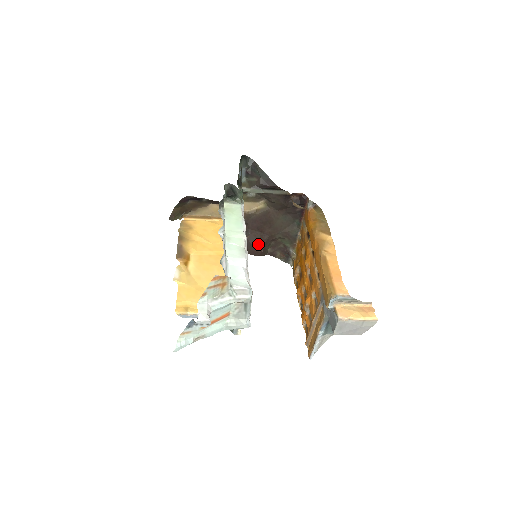
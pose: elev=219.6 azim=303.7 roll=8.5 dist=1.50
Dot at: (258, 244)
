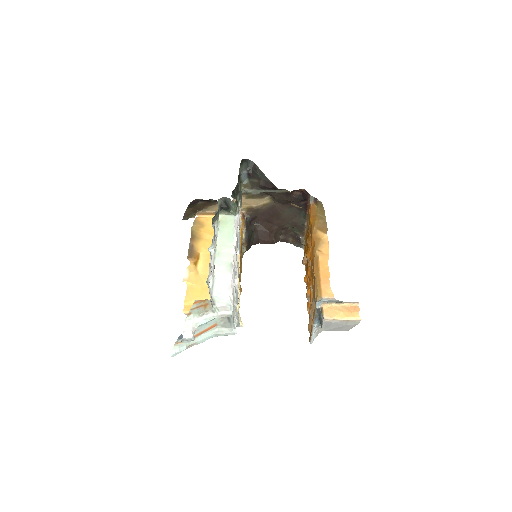
Dot at: (268, 234)
